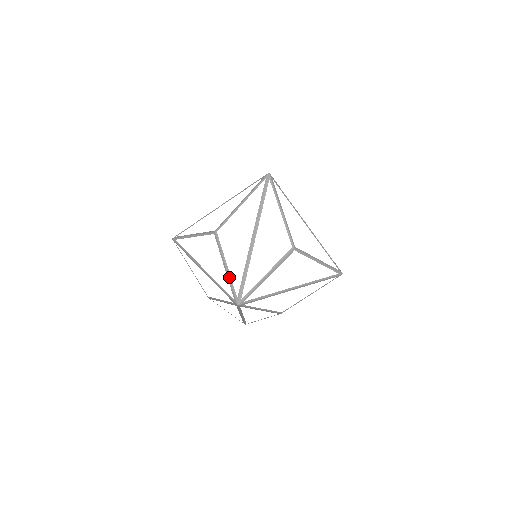
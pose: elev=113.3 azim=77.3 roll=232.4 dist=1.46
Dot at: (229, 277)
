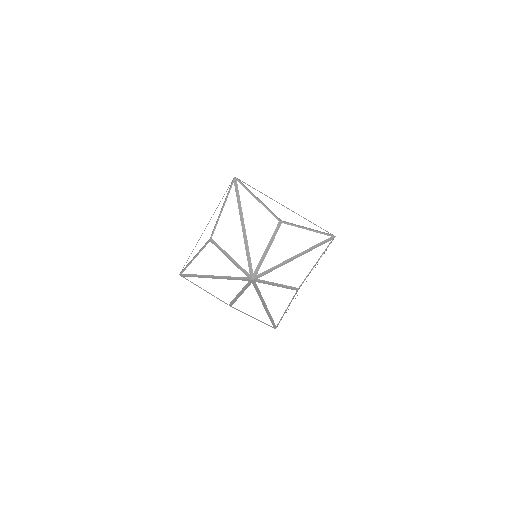
Dot at: (260, 321)
